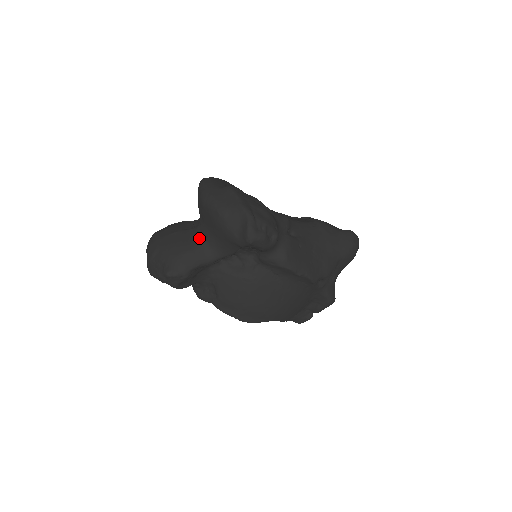
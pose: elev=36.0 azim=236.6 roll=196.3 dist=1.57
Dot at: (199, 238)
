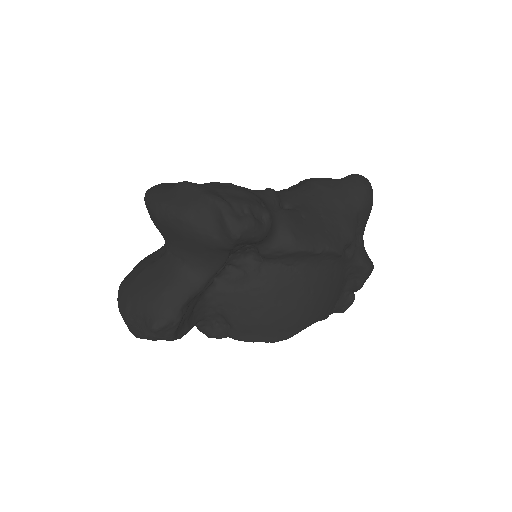
Dot at: (173, 264)
